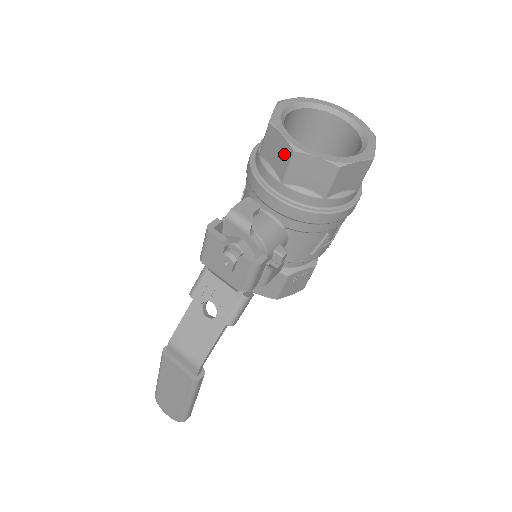
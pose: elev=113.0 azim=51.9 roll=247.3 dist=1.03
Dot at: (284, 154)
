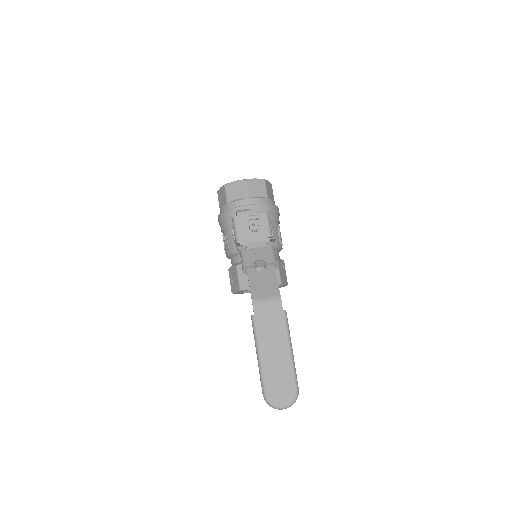
Dot at: (241, 186)
